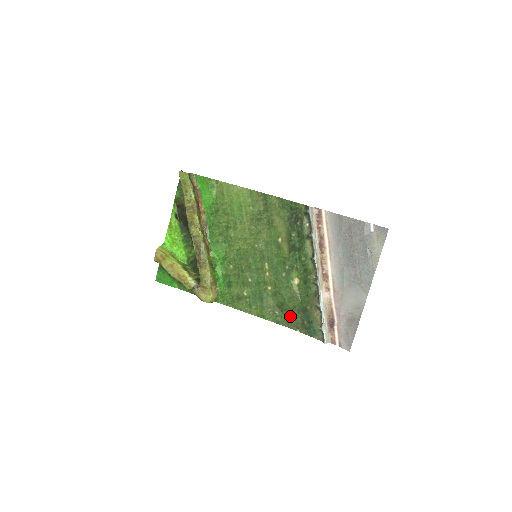
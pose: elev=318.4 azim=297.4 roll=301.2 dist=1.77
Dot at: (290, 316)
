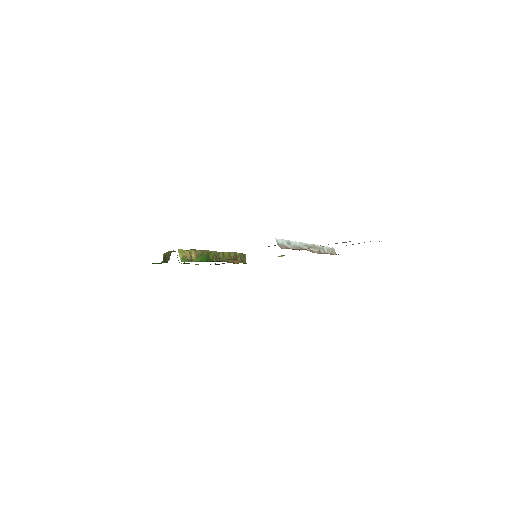
Dot at: occluded
